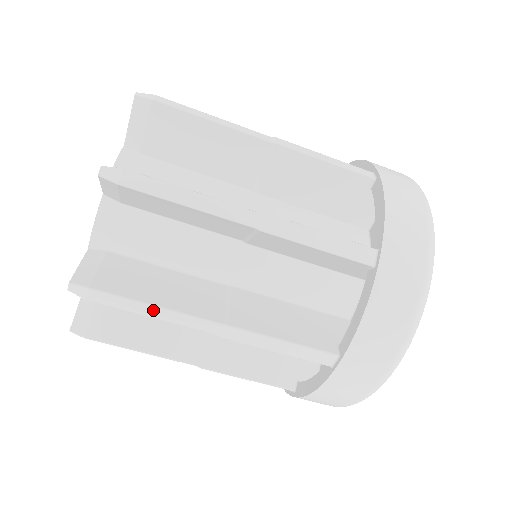
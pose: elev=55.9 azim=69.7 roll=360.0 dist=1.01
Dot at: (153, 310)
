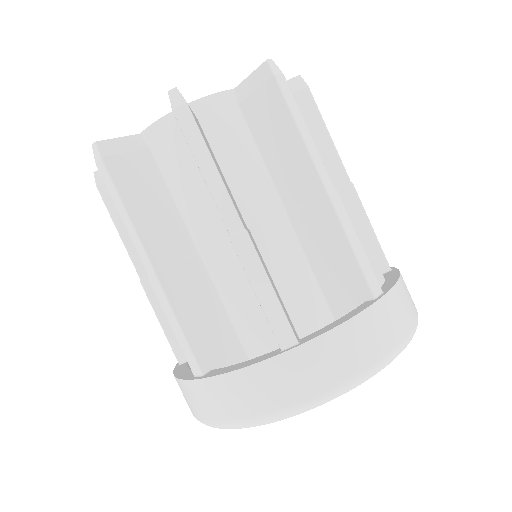
Dot at: (209, 164)
